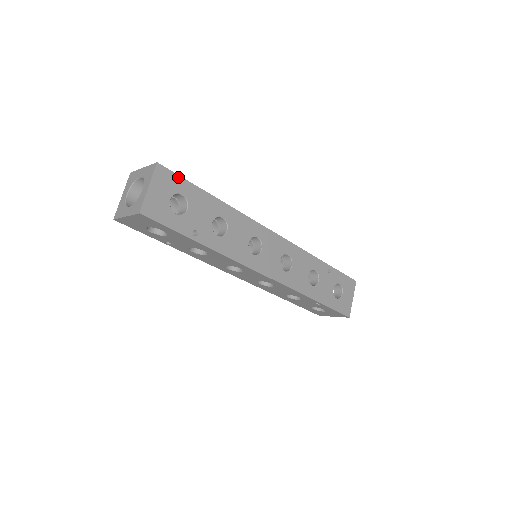
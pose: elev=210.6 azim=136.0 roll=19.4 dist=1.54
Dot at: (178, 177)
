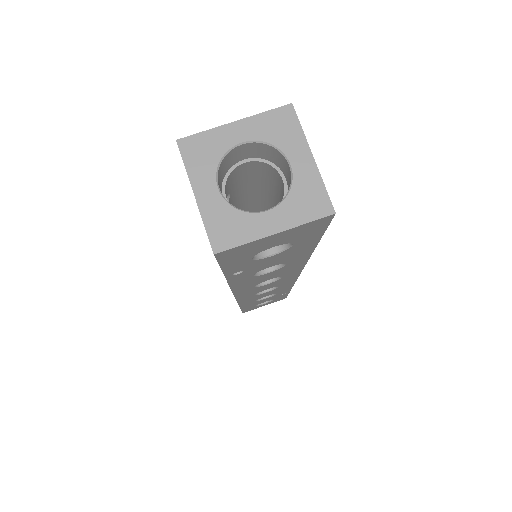
Dot at: (323, 230)
